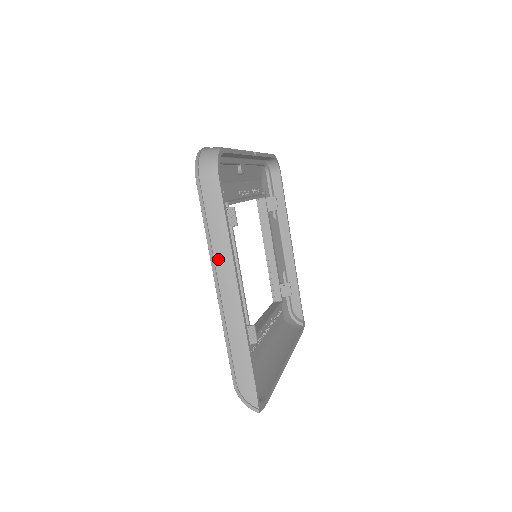
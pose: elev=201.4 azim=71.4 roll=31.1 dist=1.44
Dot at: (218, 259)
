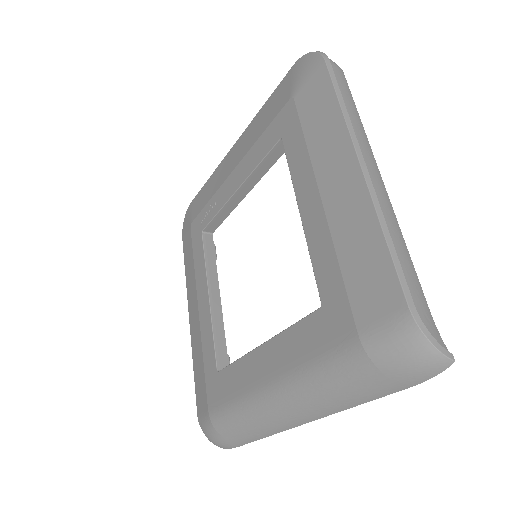
Dot at: (358, 137)
